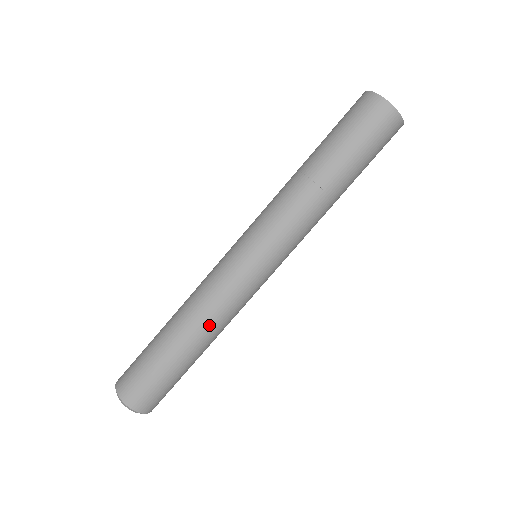
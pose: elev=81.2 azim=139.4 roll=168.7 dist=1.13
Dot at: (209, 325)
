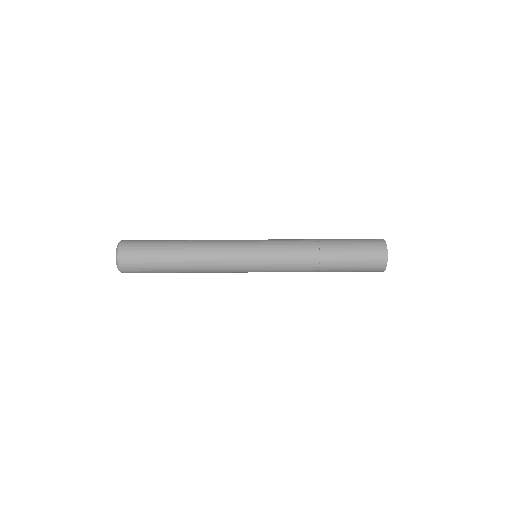
Dot at: (202, 241)
